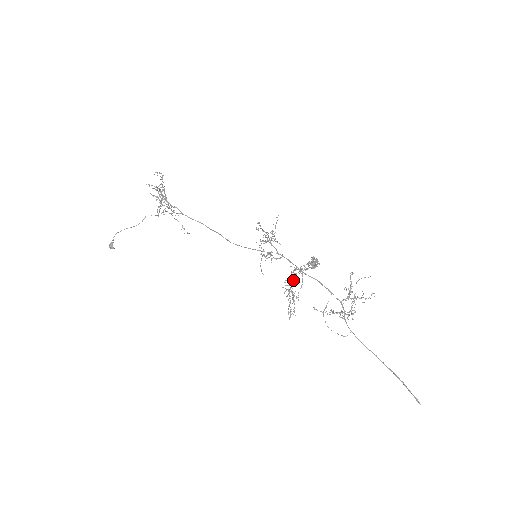
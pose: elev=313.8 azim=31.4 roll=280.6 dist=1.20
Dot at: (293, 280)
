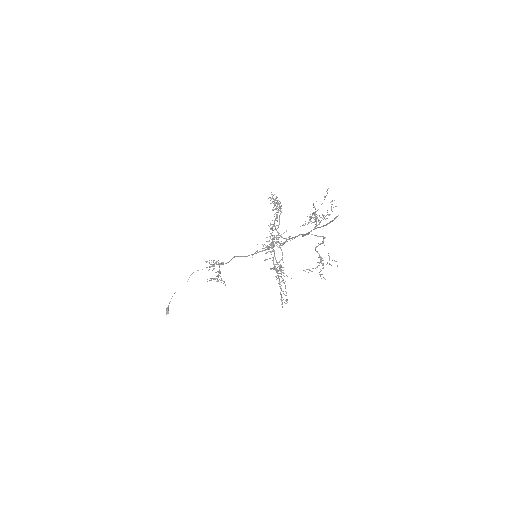
Dot at: (269, 240)
